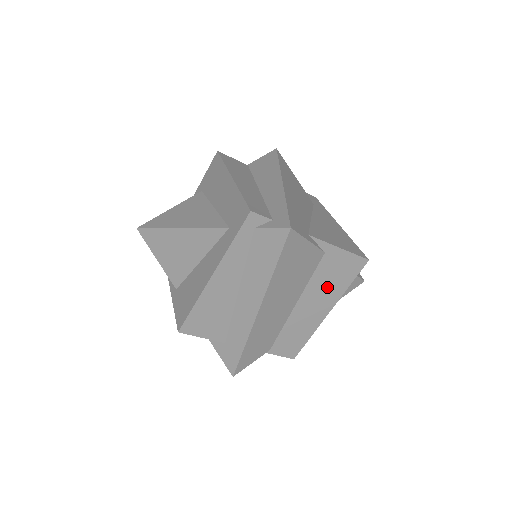
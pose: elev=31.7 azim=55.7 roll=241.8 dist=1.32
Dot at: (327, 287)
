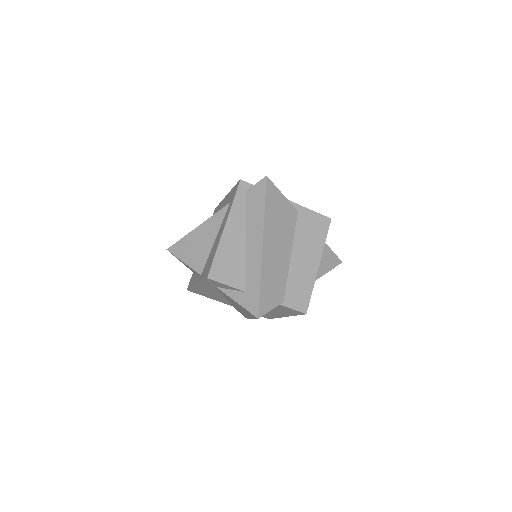
Dot at: (309, 241)
